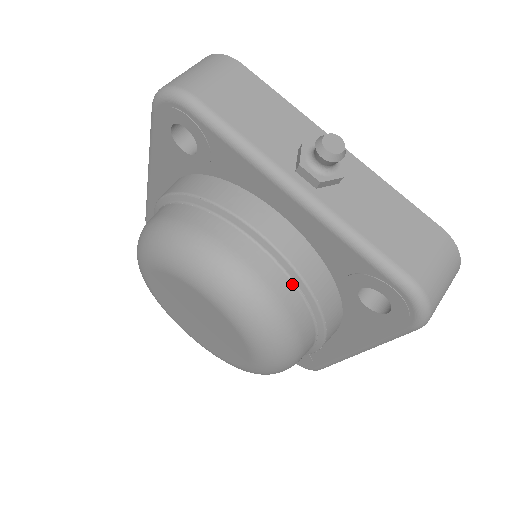
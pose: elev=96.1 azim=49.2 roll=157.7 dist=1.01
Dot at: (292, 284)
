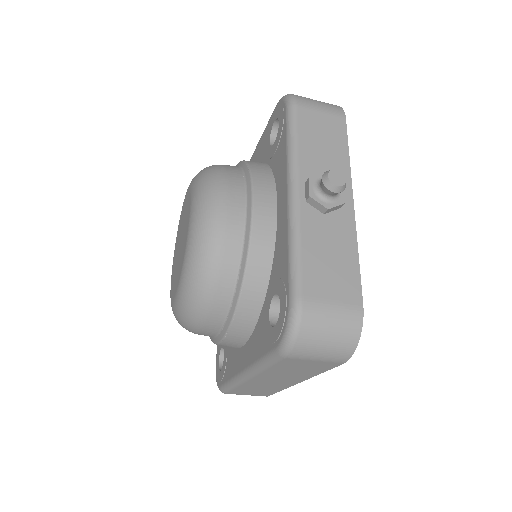
Dot at: (240, 253)
